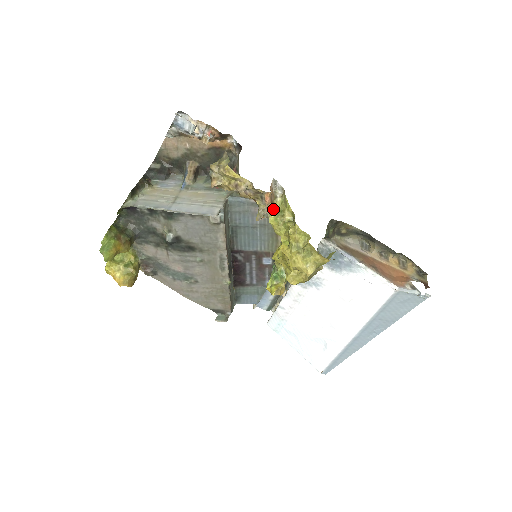
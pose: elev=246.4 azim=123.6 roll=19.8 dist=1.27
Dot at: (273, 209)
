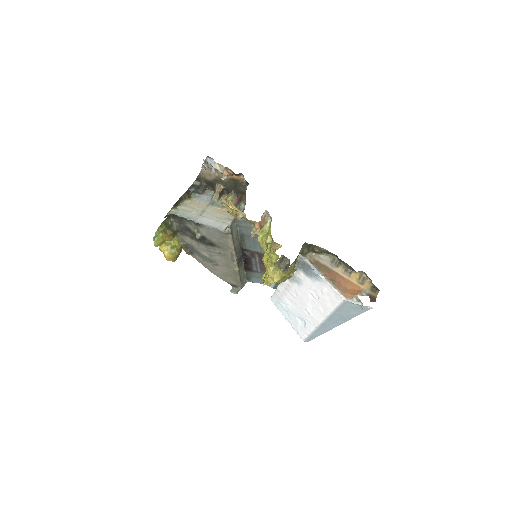
Dot at: (262, 231)
